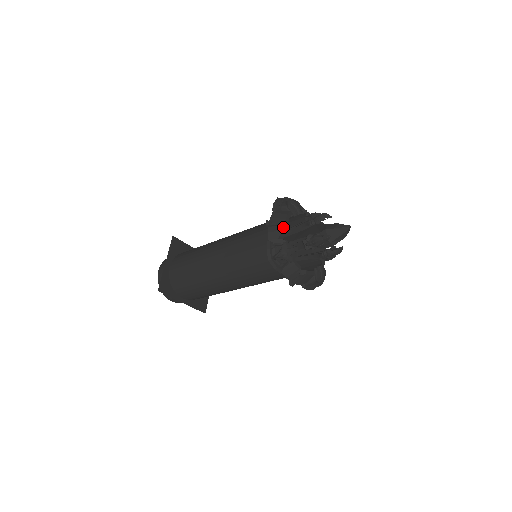
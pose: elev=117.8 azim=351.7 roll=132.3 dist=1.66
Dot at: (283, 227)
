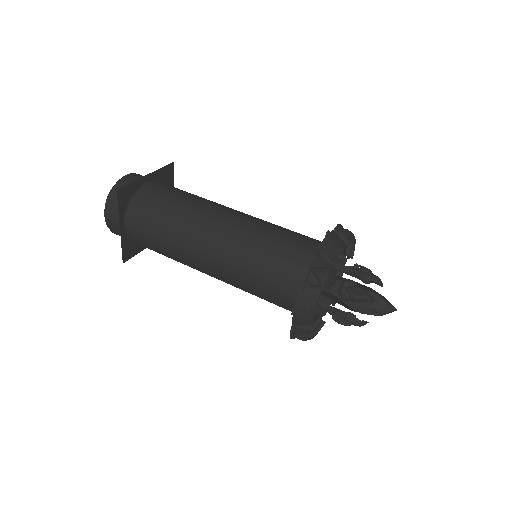
Dot at: occluded
